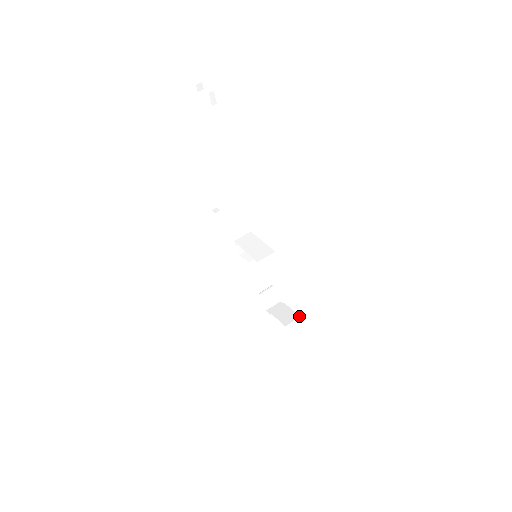
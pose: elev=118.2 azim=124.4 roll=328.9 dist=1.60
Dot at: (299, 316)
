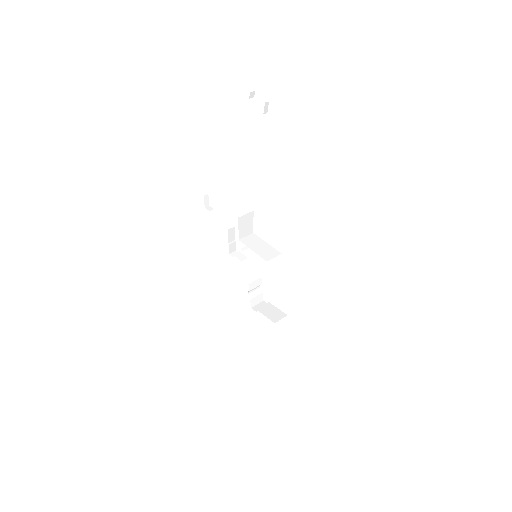
Dot at: (286, 315)
